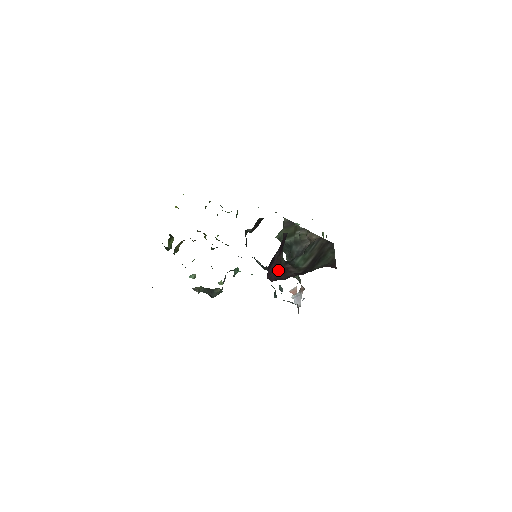
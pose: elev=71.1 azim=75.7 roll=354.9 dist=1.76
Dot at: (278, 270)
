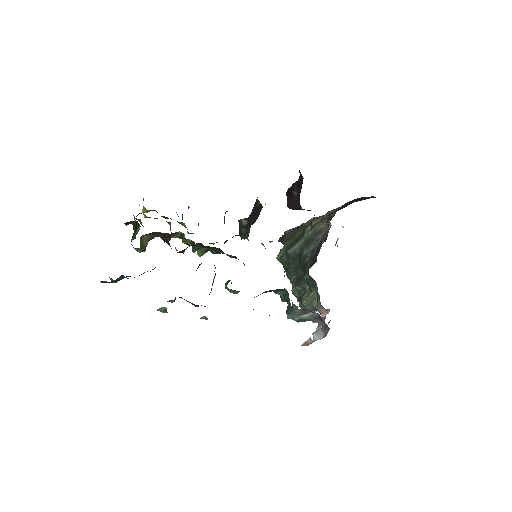
Dot at: (300, 208)
